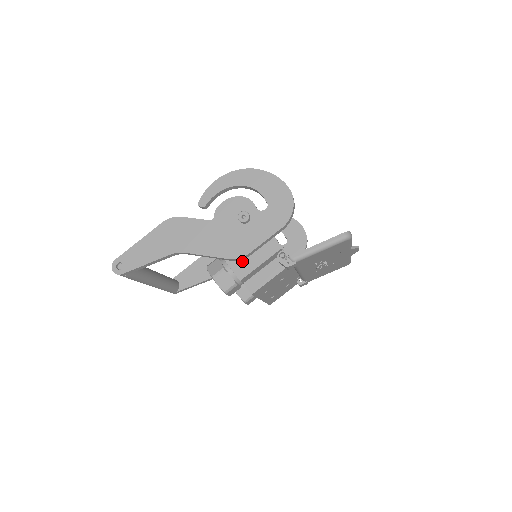
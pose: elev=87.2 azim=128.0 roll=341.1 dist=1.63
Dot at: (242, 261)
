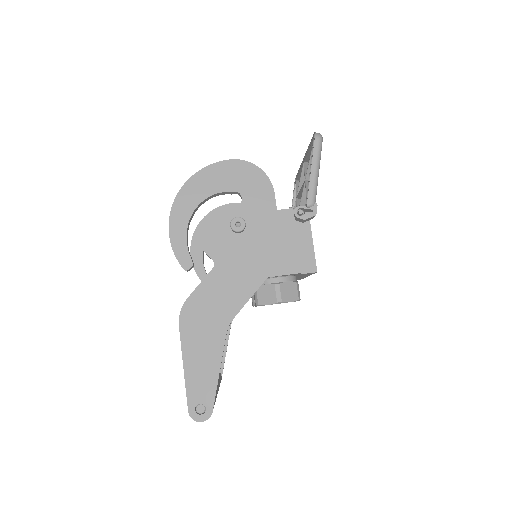
Dot at: (281, 258)
